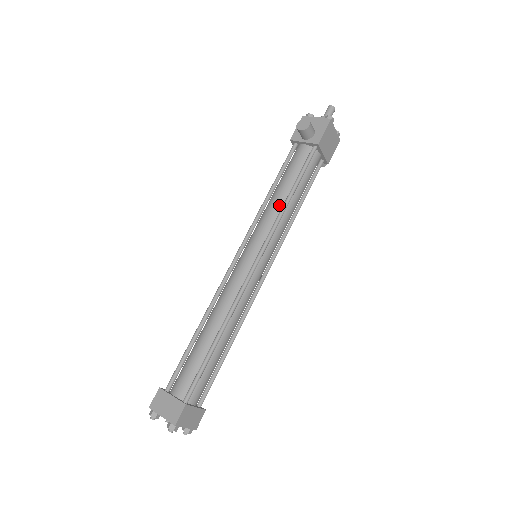
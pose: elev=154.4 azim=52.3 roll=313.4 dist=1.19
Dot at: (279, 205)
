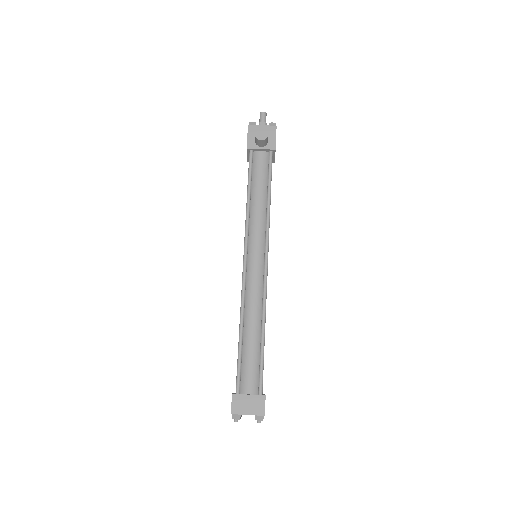
Dot at: (263, 208)
